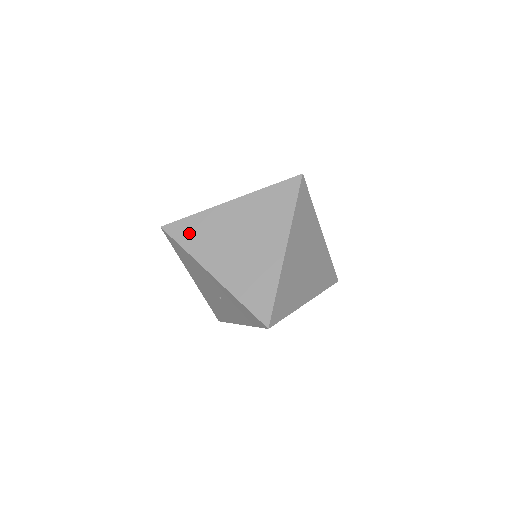
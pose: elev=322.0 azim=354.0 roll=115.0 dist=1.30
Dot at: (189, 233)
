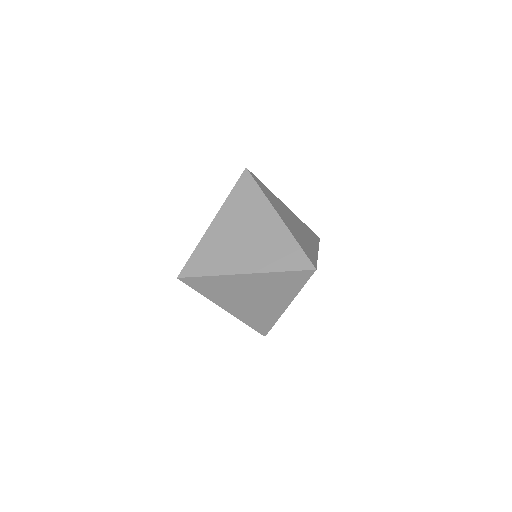
Dot at: (245, 192)
